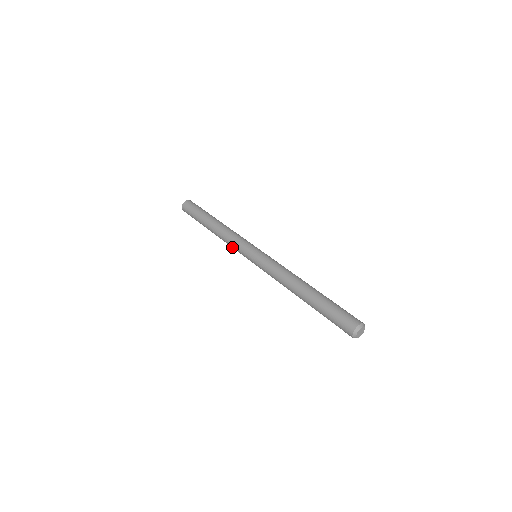
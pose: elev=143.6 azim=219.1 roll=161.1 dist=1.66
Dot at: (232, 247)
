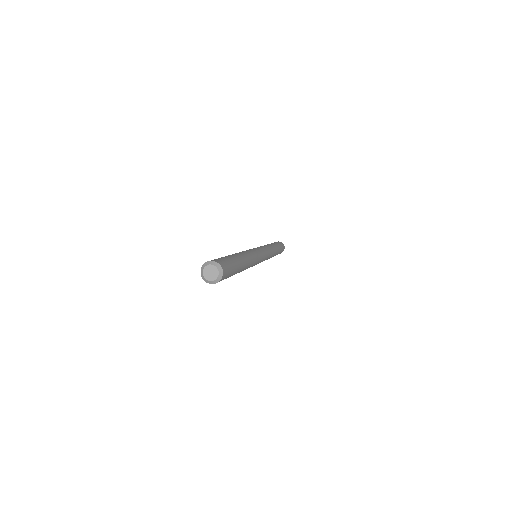
Dot at: occluded
